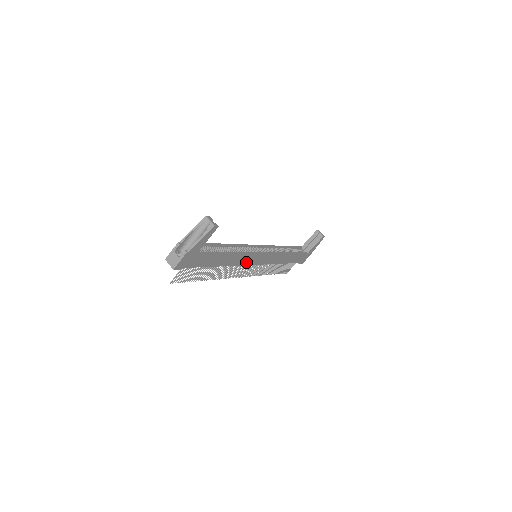
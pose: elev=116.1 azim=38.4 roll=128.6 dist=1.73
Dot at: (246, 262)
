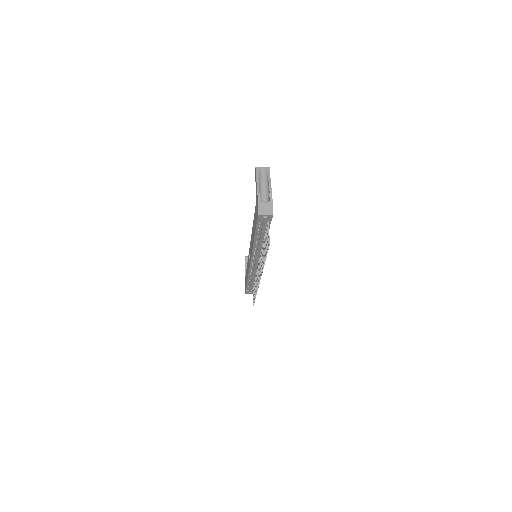
Dot at: occluded
